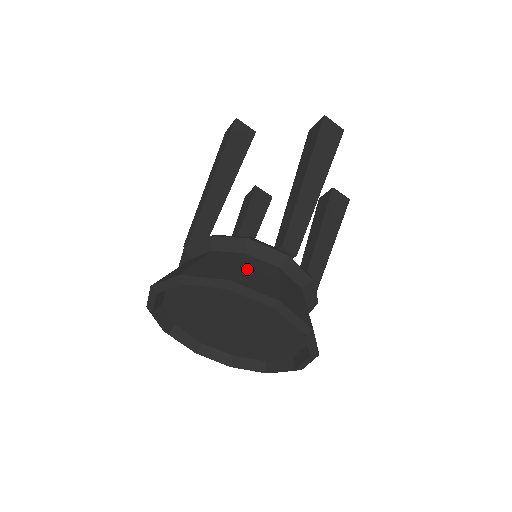
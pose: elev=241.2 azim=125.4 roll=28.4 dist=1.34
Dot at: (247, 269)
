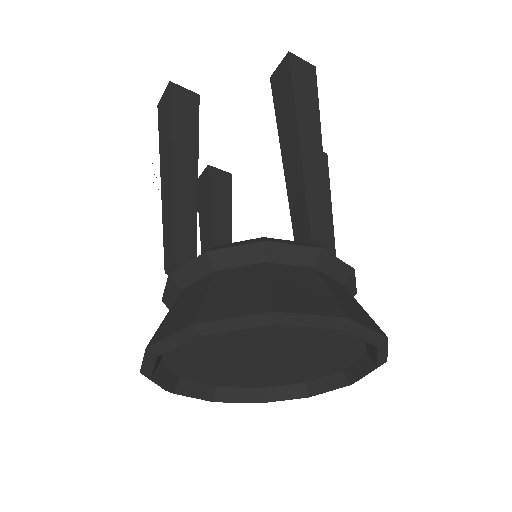
Dot at: (283, 285)
